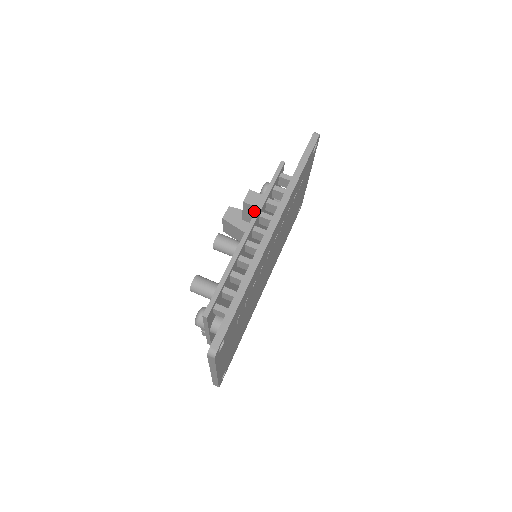
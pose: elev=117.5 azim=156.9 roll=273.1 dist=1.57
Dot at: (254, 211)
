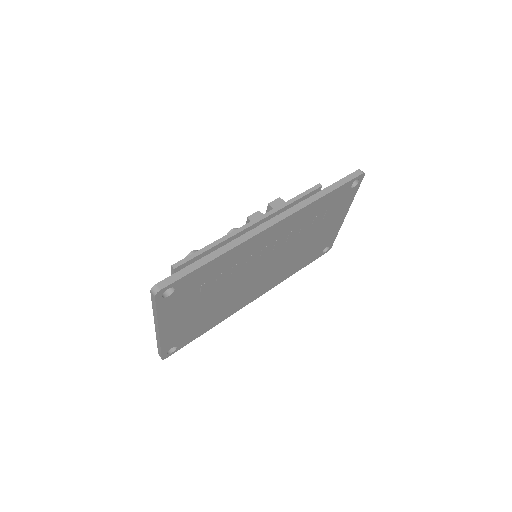
Dot at: occluded
